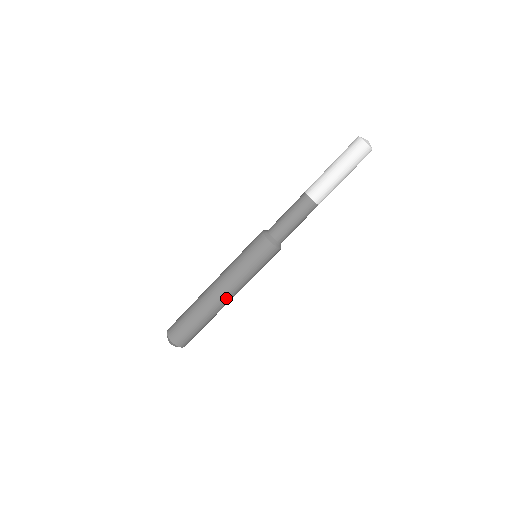
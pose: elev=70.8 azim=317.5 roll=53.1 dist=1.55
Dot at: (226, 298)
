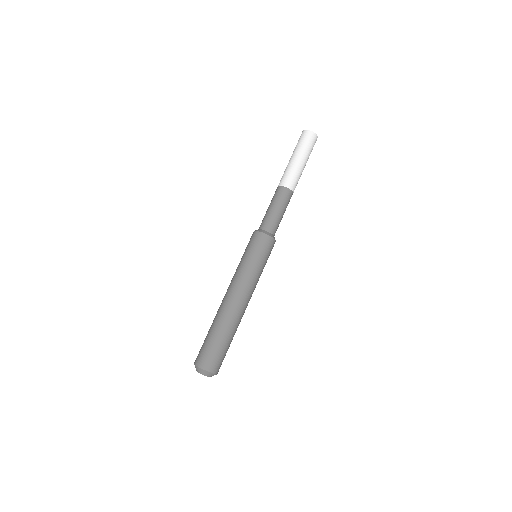
Dot at: (247, 305)
